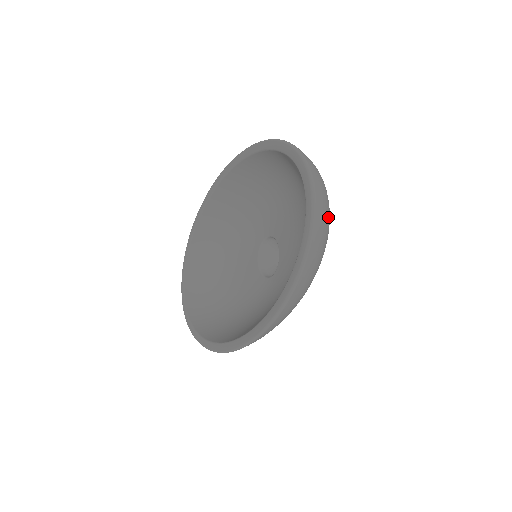
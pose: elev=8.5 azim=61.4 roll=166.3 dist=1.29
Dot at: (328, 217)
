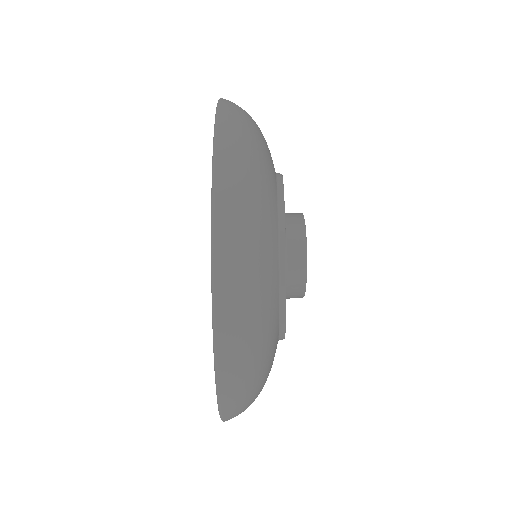
Dot at: occluded
